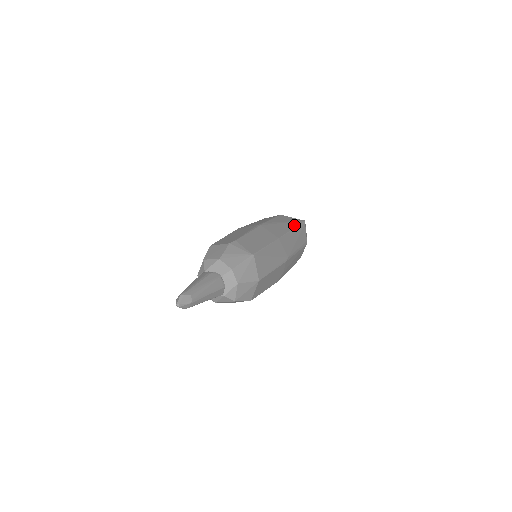
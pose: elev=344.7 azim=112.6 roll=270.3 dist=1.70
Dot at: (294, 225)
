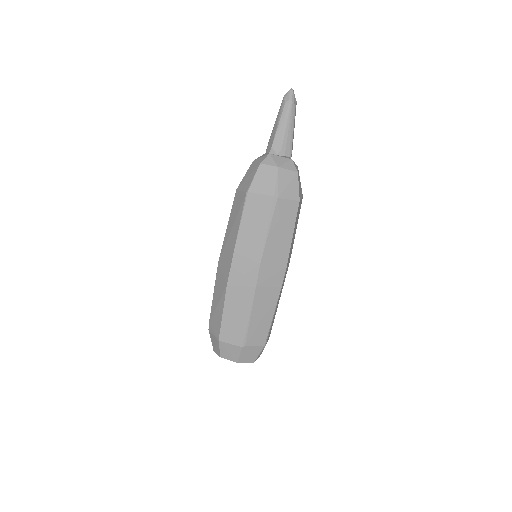
Dot at: occluded
